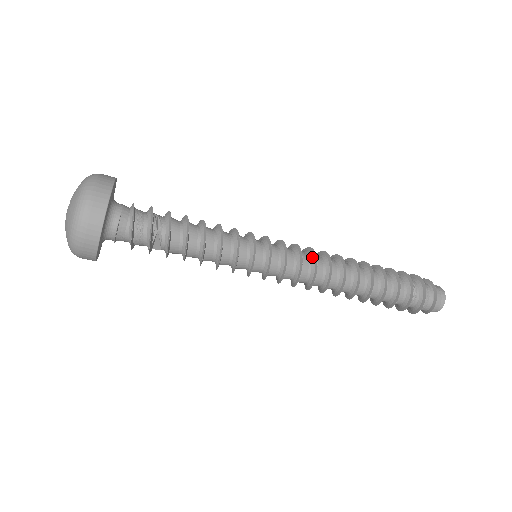
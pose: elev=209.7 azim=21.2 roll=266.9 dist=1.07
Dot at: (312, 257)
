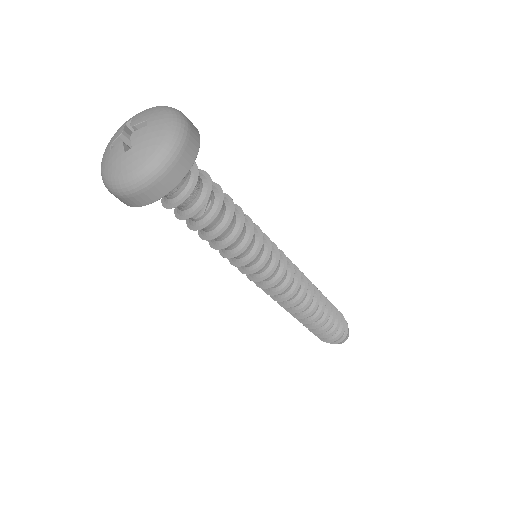
Dot at: occluded
